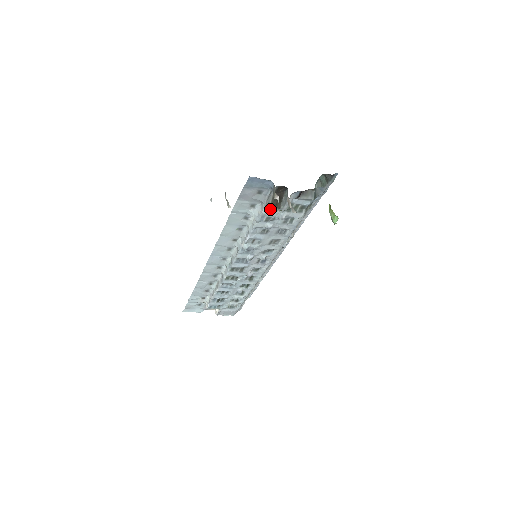
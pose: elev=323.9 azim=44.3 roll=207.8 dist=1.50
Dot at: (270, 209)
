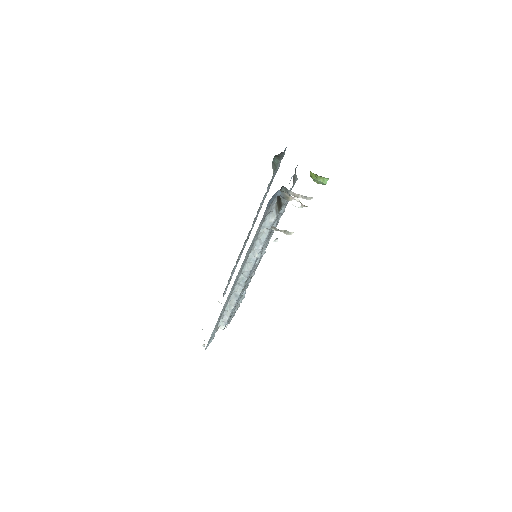
Dot at: (279, 212)
